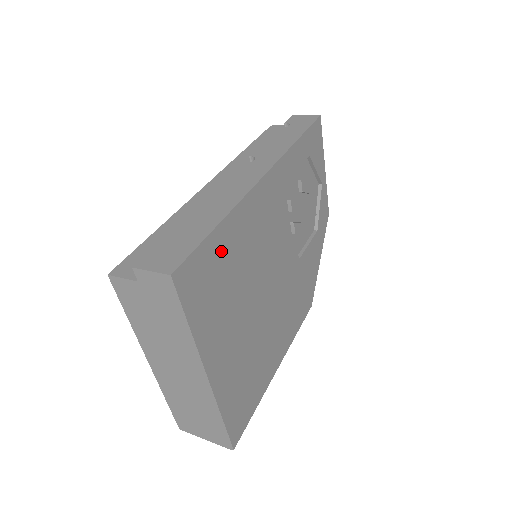
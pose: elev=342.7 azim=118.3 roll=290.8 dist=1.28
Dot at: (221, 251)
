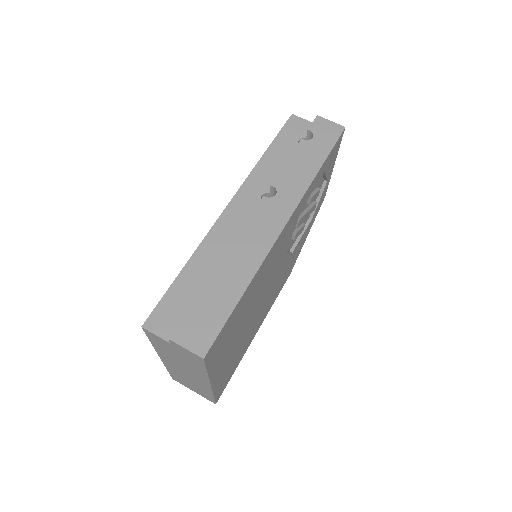
Dot at: (239, 309)
